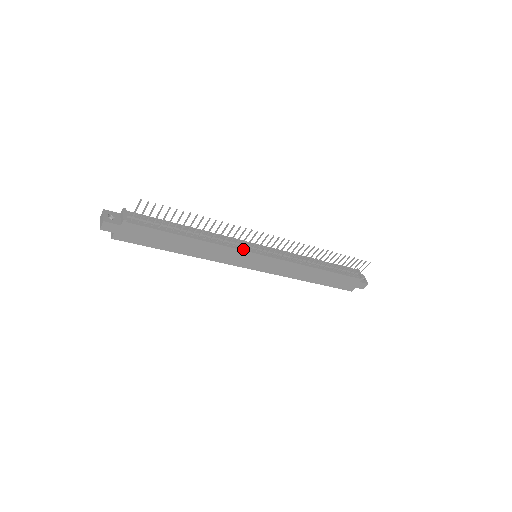
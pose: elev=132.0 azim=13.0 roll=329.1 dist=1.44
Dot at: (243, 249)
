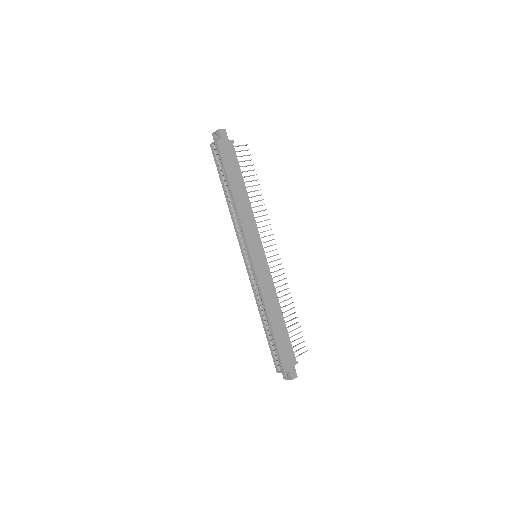
Dot at: (259, 236)
